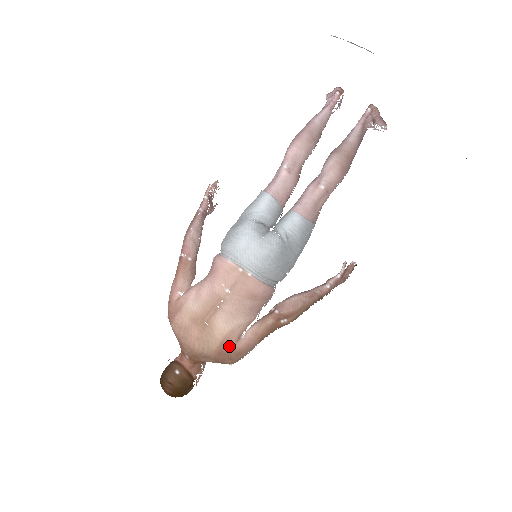
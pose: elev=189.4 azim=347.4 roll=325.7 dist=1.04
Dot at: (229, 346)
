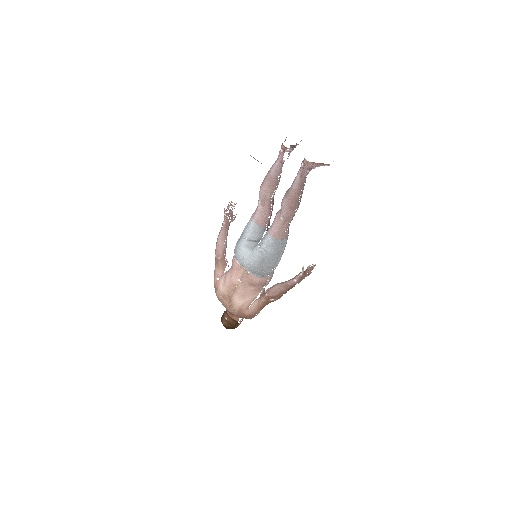
Dot at: (242, 313)
